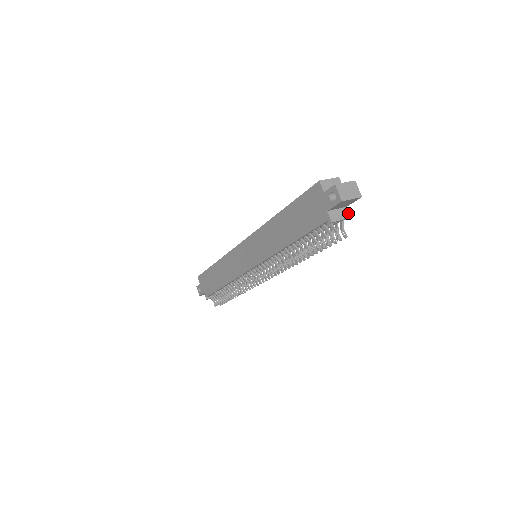
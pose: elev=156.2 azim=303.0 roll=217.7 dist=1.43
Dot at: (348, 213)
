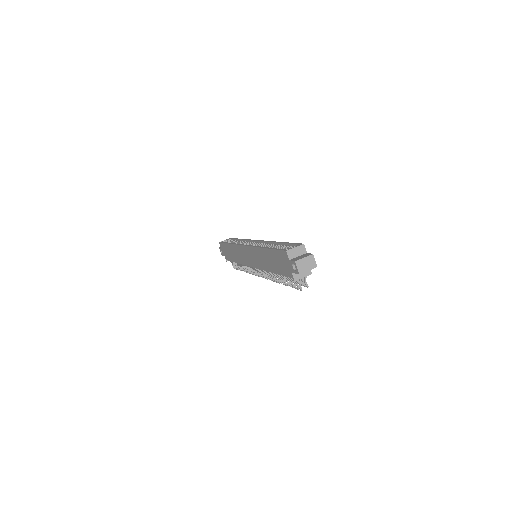
Dot at: (310, 271)
